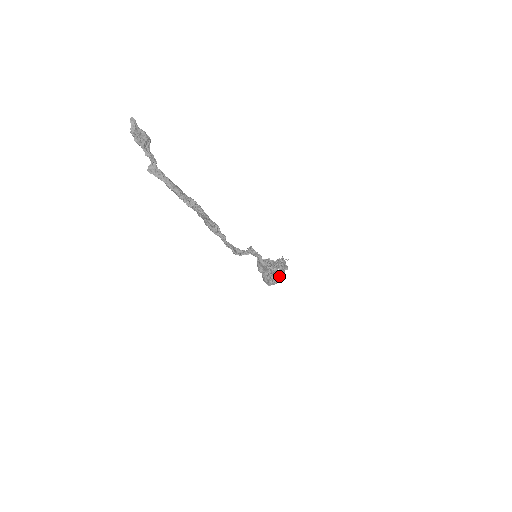
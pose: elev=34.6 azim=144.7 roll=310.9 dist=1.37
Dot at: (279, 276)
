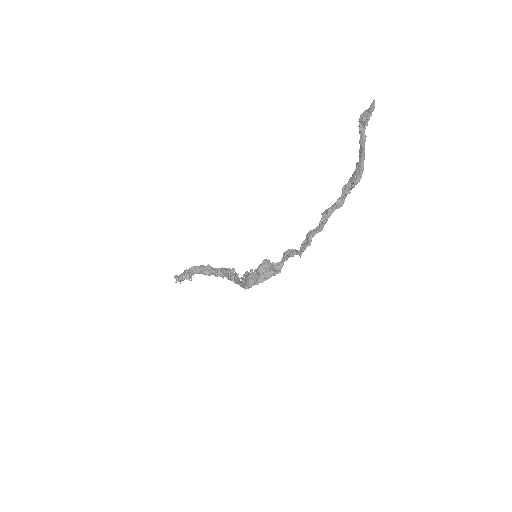
Dot at: occluded
